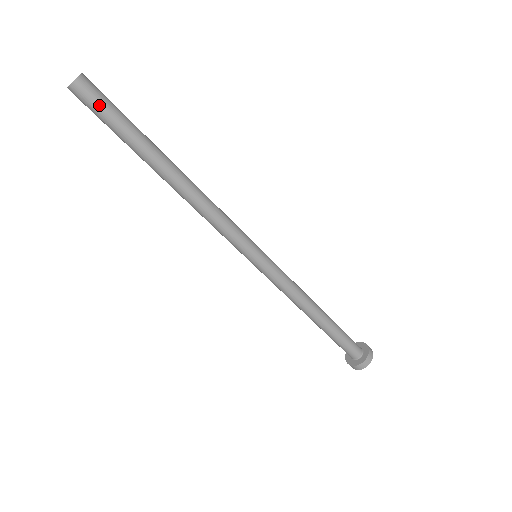
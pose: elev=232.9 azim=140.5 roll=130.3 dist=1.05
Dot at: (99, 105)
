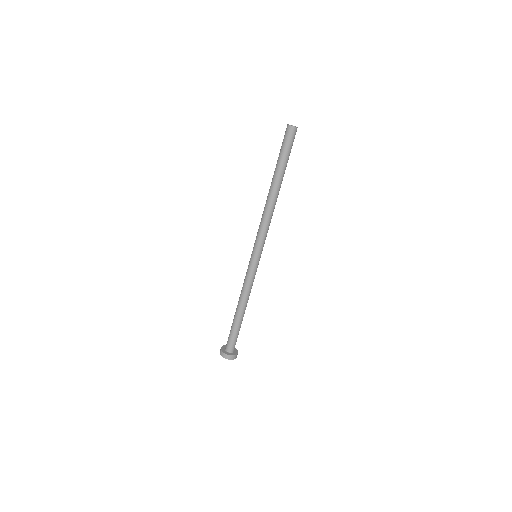
Dot at: occluded
